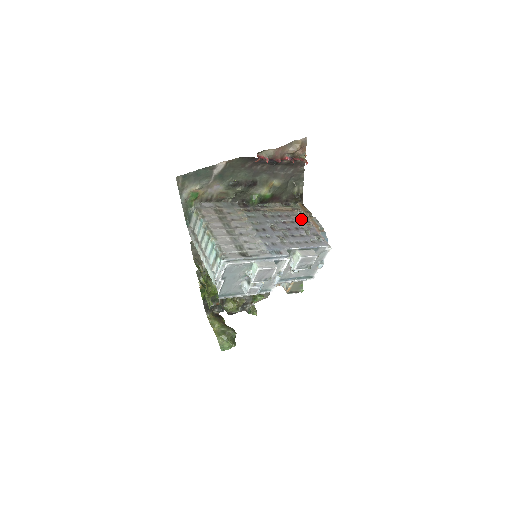
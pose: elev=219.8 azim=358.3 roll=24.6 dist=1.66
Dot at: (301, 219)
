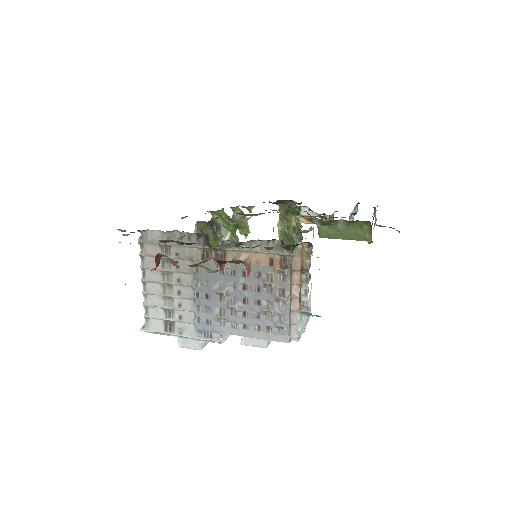
Dot at: (275, 287)
